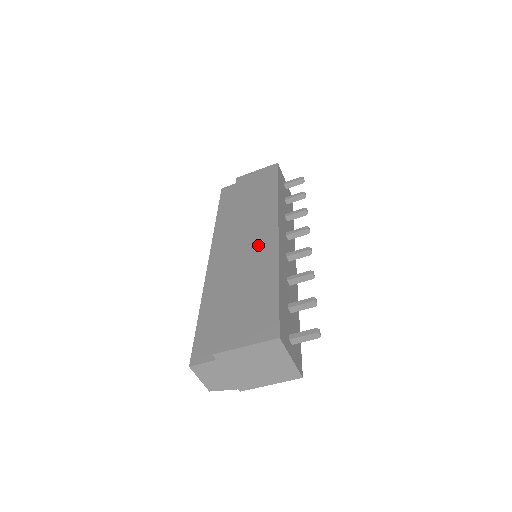
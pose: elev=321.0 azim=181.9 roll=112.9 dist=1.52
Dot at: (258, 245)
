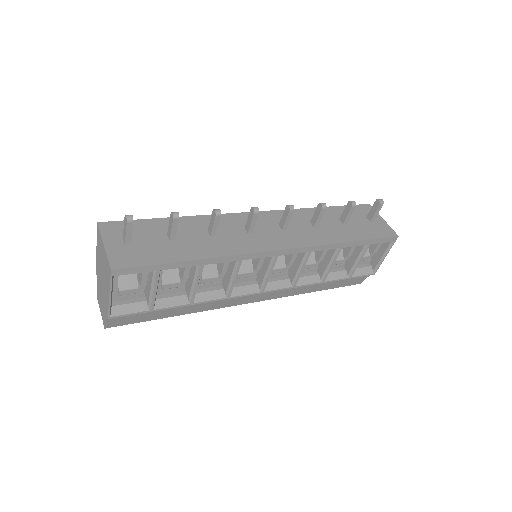
Dot at: occluded
